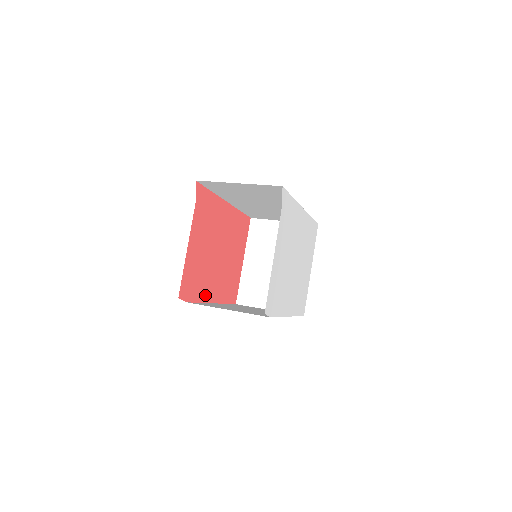
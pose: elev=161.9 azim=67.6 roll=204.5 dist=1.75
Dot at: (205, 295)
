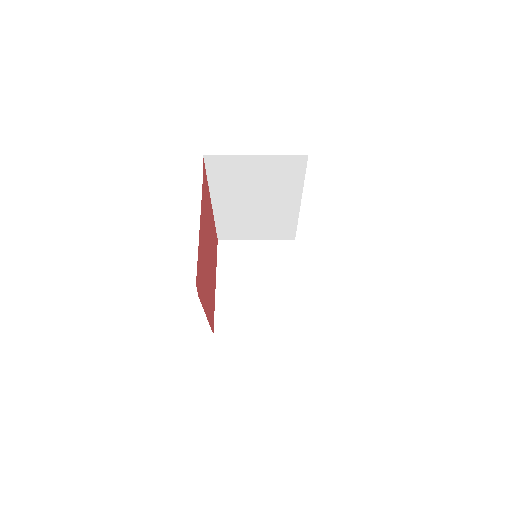
Dot at: (204, 301)
